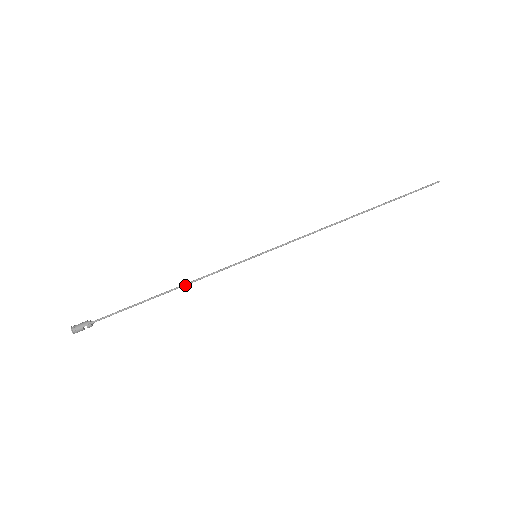
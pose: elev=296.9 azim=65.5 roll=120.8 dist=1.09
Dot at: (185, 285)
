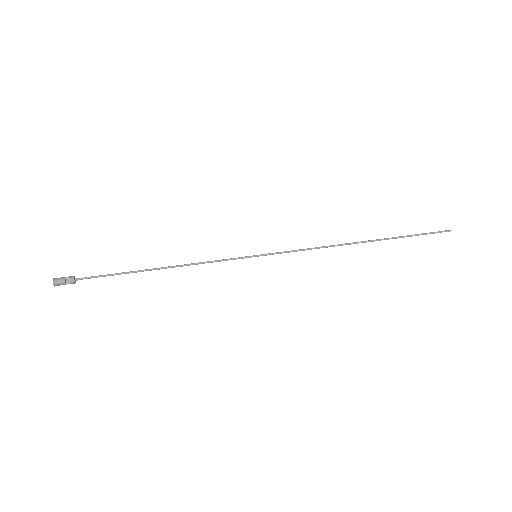
Dot at: (179, 266)
